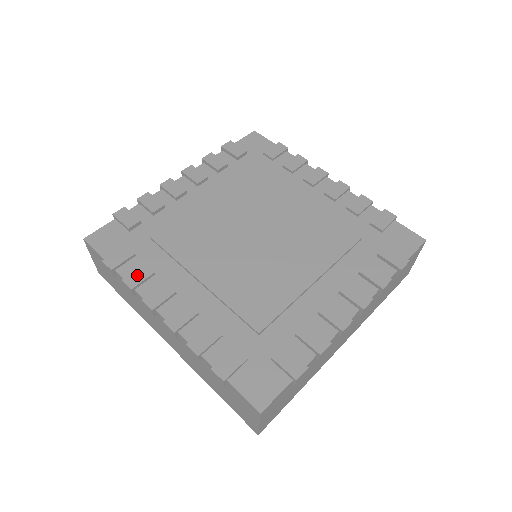
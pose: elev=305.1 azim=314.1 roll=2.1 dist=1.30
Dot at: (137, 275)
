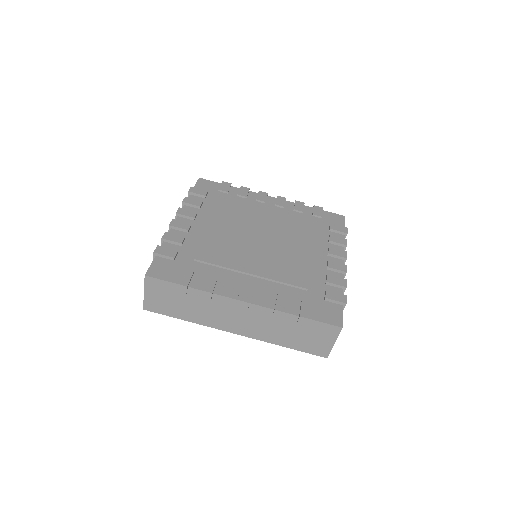
Dot at: (208, 283)
